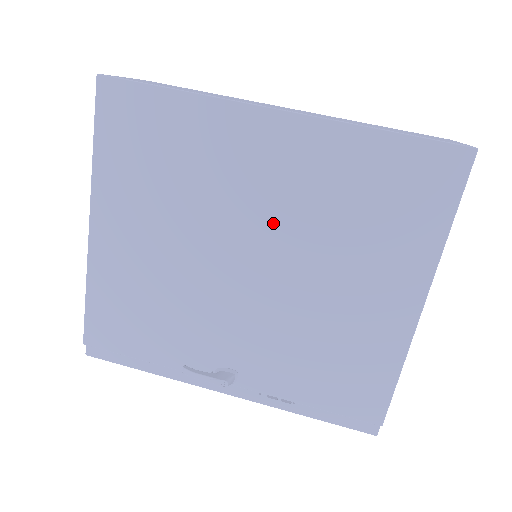
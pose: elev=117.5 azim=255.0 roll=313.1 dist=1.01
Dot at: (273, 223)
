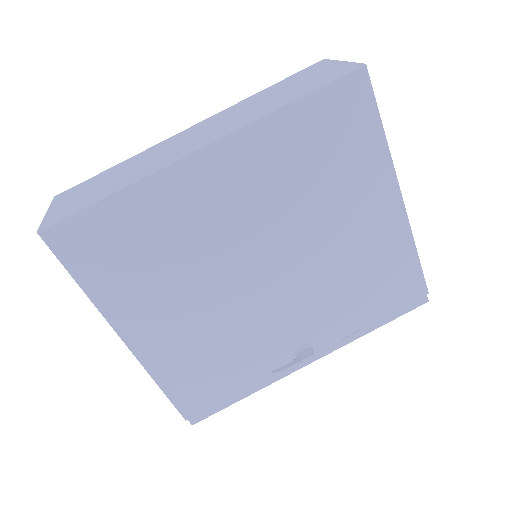
Dot at: (260, 228)
